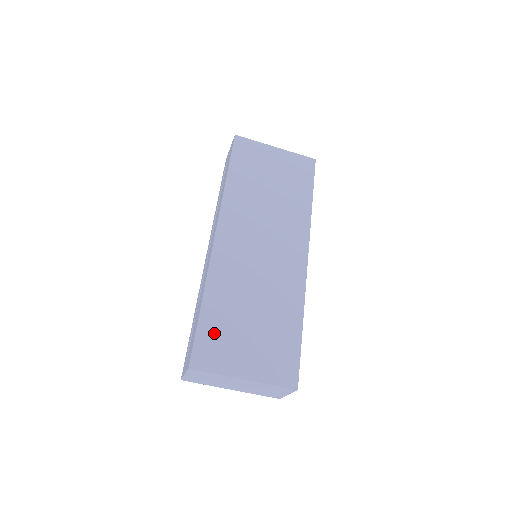
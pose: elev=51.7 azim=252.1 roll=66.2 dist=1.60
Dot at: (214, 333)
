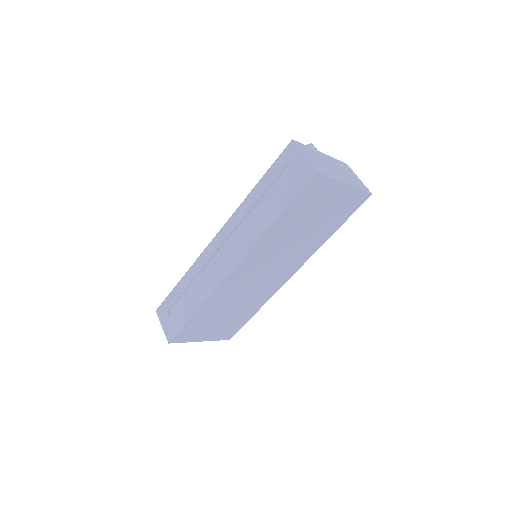
Dot at: (195, 326)
